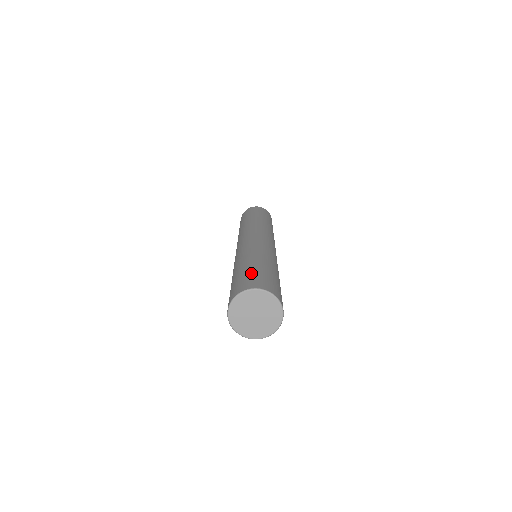
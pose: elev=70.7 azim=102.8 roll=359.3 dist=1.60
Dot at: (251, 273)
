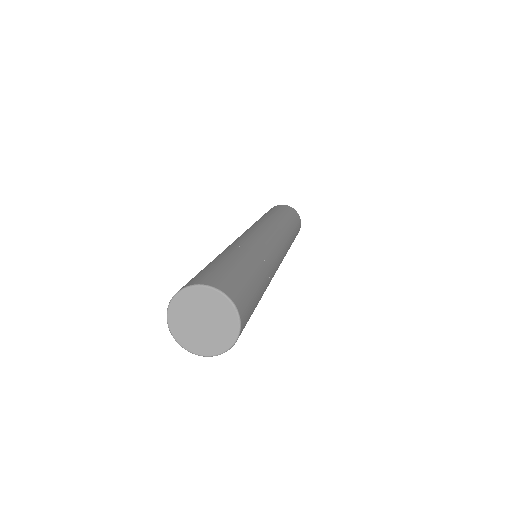
Dot at: (226, 268)
